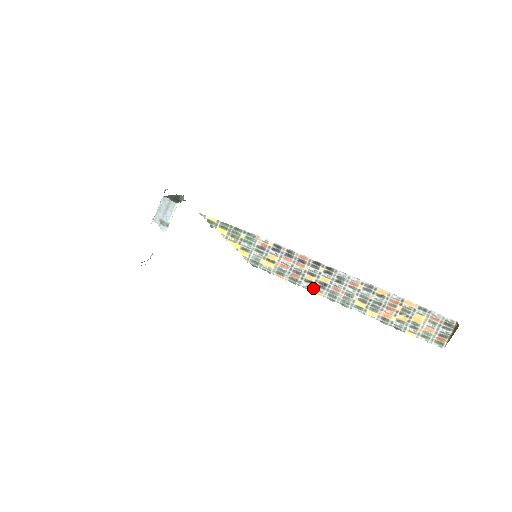
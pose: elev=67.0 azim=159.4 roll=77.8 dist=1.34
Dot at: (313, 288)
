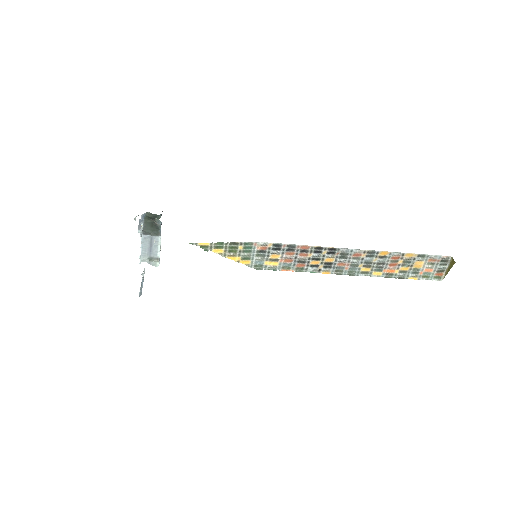
Dot at: (320, 270)
